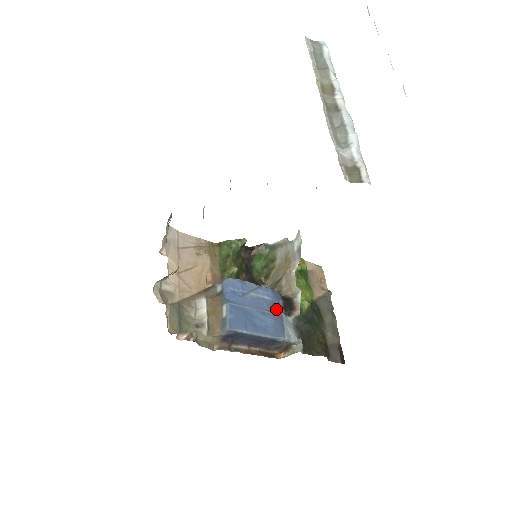
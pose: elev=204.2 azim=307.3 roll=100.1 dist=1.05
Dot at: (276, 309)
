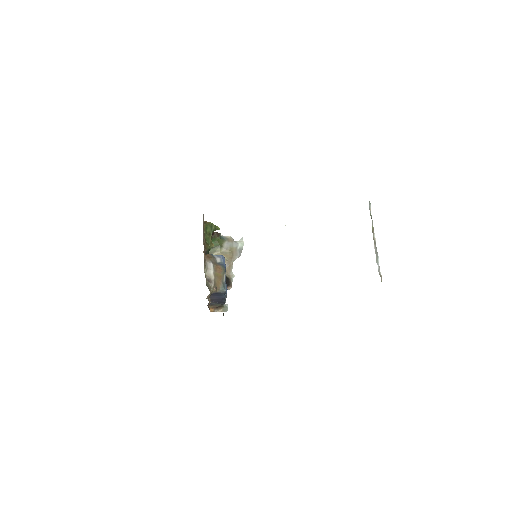
Dot at: occluded
